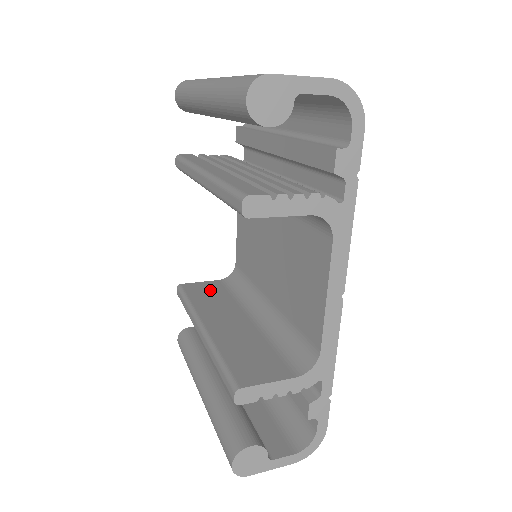
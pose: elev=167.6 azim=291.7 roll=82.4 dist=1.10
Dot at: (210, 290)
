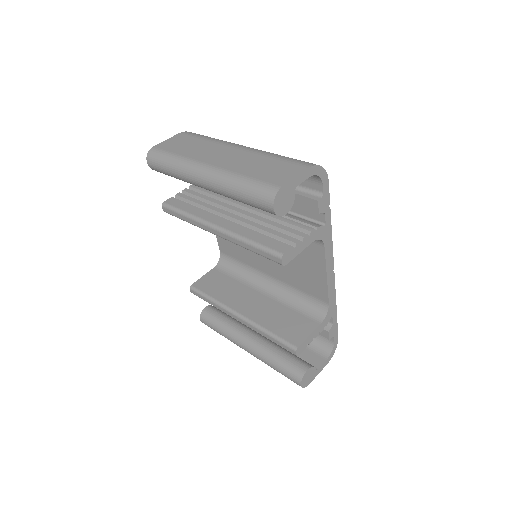
Dot at: (216, 281)
